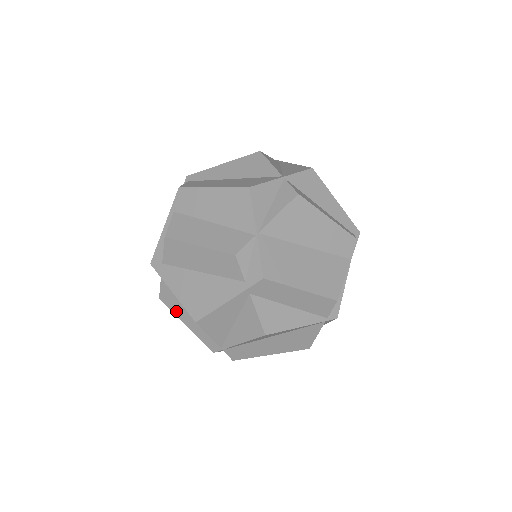
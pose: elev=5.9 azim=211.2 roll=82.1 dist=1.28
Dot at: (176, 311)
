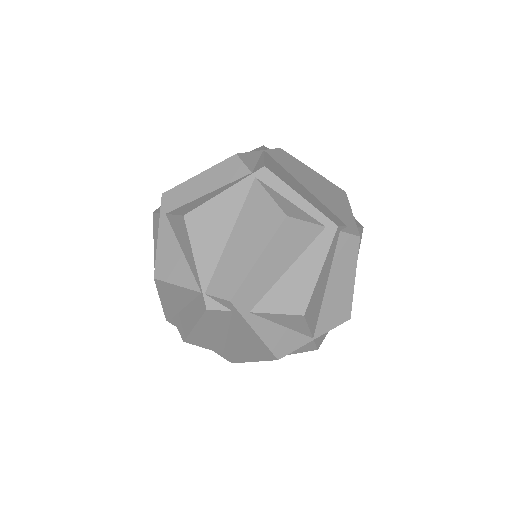
Dot at: (187, 328)
